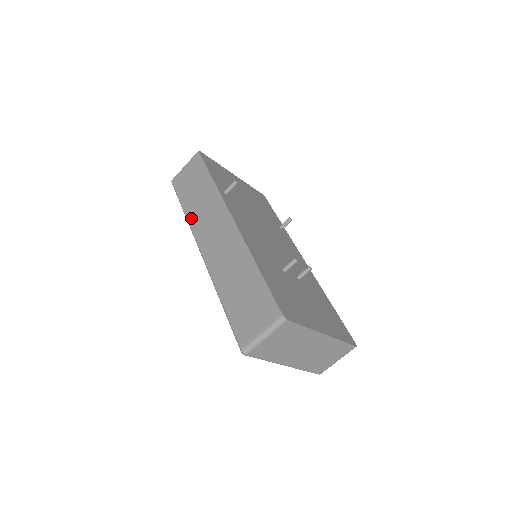
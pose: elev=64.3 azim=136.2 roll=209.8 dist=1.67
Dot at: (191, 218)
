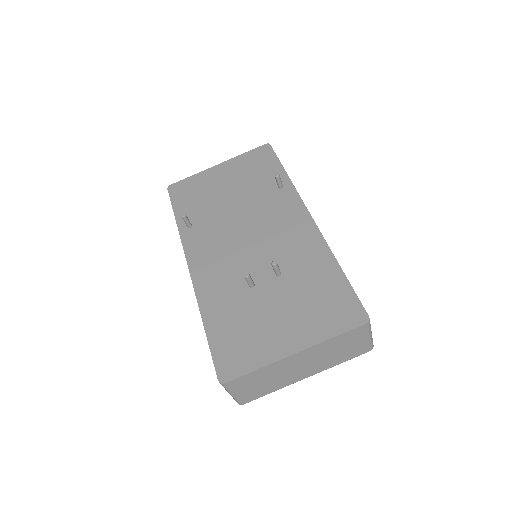
Dot at: occluded
